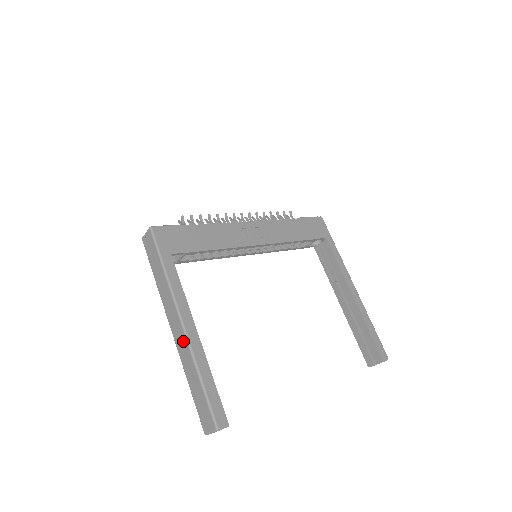
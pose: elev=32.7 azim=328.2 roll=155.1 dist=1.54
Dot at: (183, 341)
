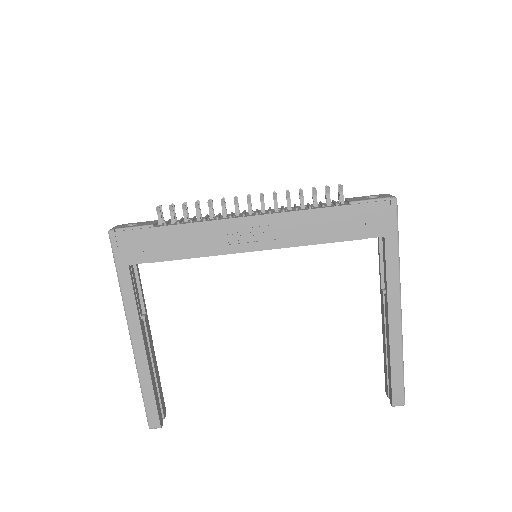
Dot at: occluded
